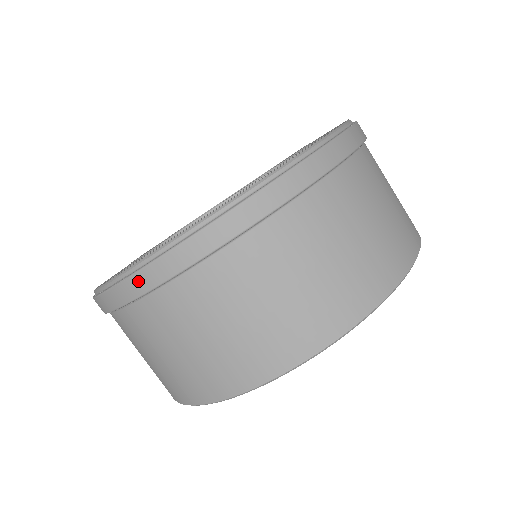
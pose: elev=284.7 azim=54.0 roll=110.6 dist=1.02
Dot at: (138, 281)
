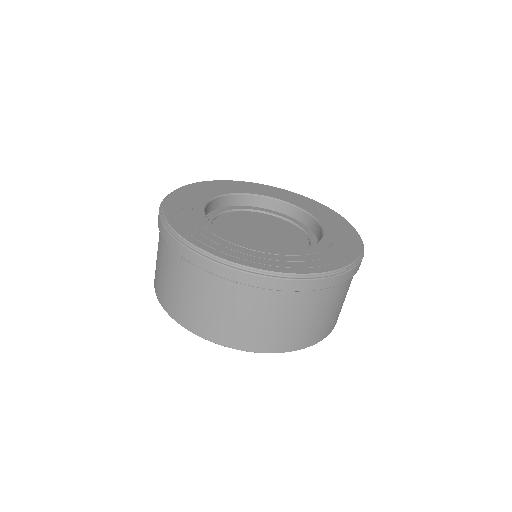
Dot at: (167, 235)
